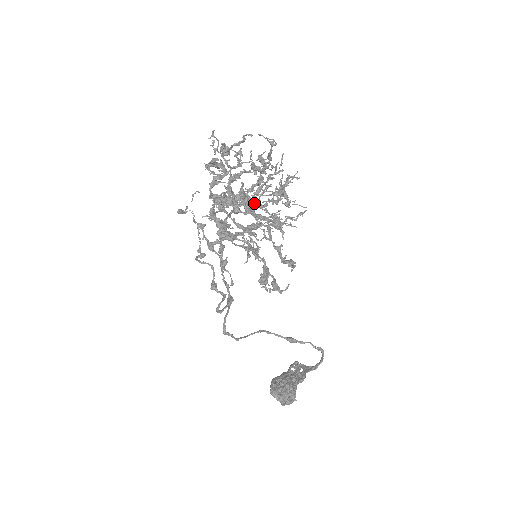
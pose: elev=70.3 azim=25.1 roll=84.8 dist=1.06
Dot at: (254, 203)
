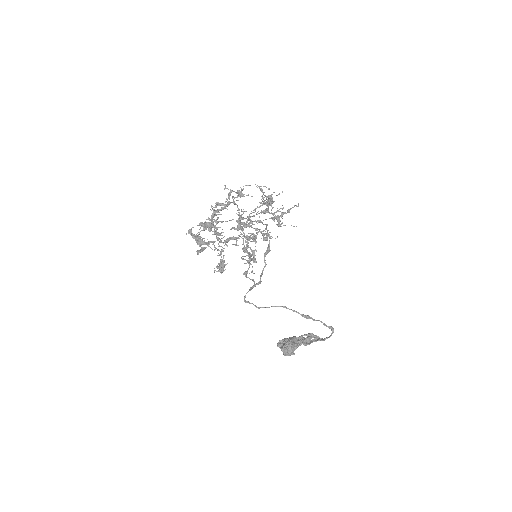
Dot at: (240, 225)
